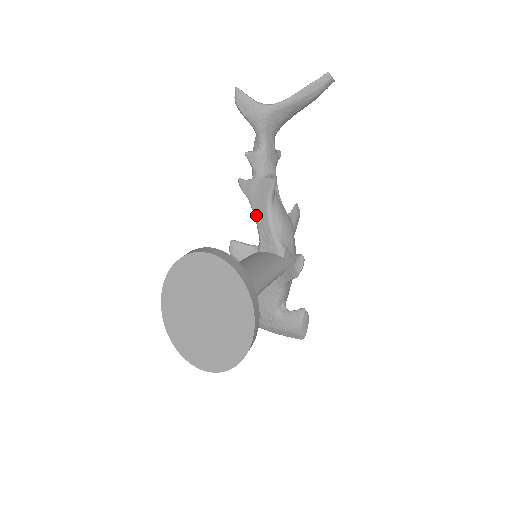
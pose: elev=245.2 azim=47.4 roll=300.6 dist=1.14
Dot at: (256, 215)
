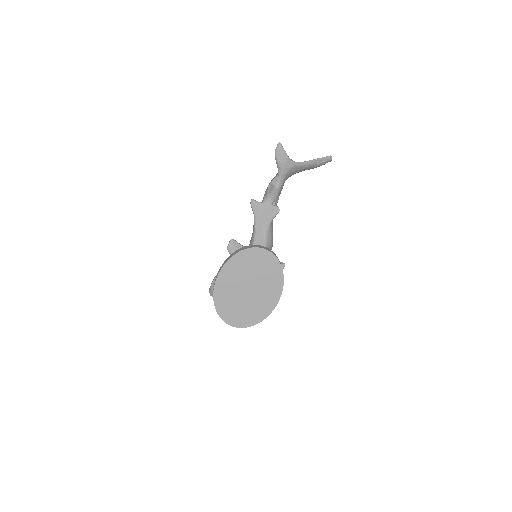
Dot at: (256, 227)
